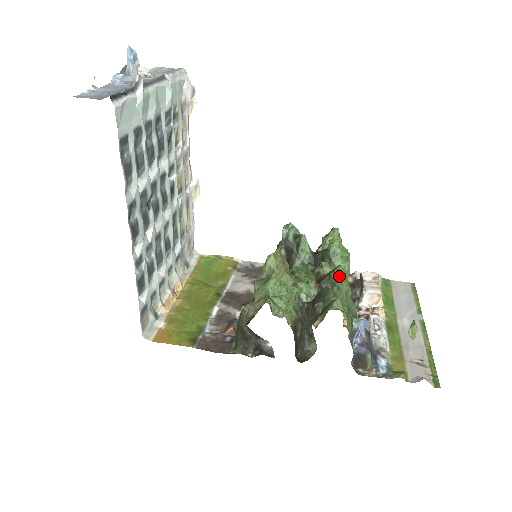
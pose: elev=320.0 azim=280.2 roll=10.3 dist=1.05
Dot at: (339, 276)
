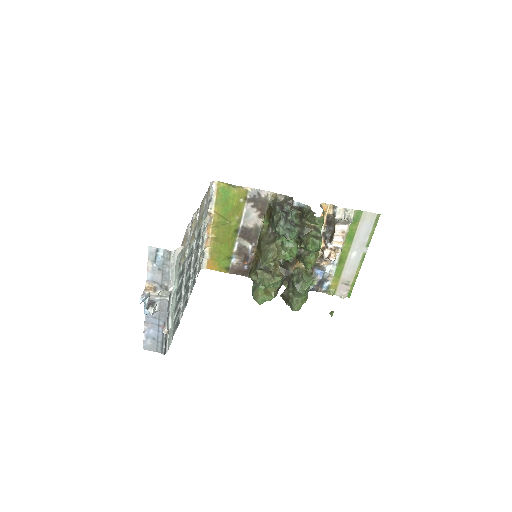
Dot at: occluded
